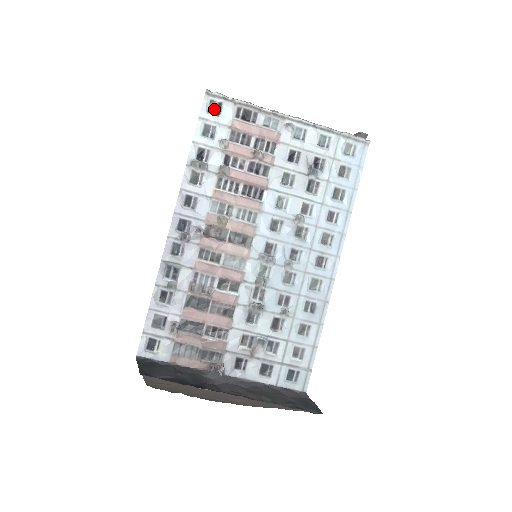
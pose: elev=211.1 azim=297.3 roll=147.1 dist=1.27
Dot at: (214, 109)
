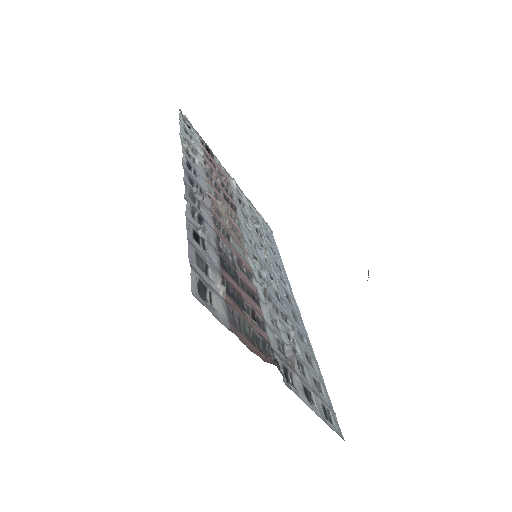
Dot at: occluded
